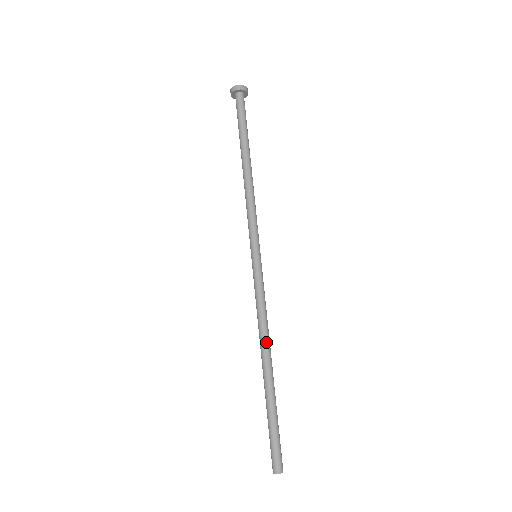
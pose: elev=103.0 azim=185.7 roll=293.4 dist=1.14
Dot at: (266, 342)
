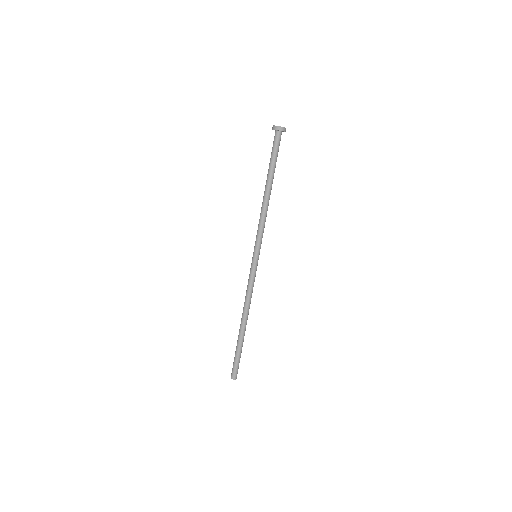
Dot at: (247, 311)
